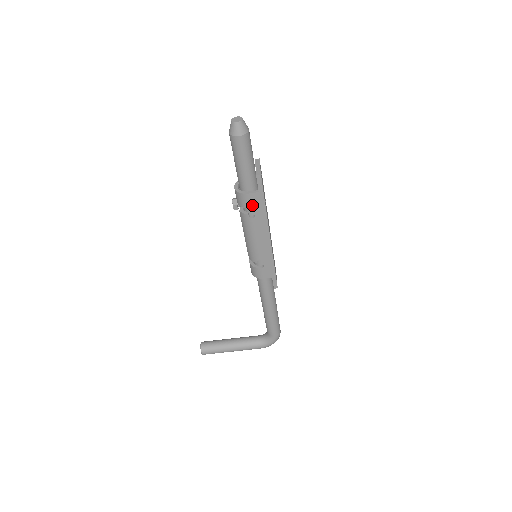
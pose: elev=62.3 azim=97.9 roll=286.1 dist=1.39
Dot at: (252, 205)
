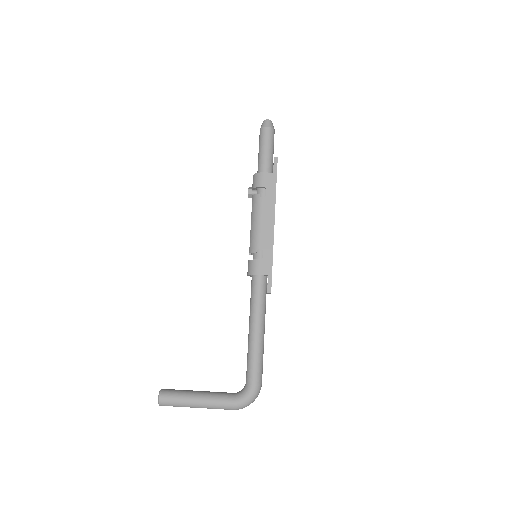
Dot at: (265, 184)
